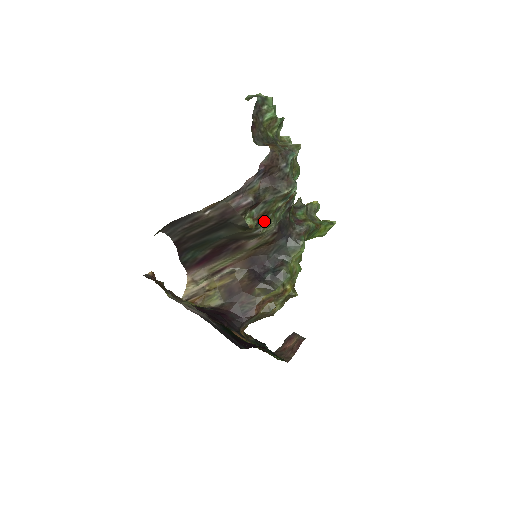
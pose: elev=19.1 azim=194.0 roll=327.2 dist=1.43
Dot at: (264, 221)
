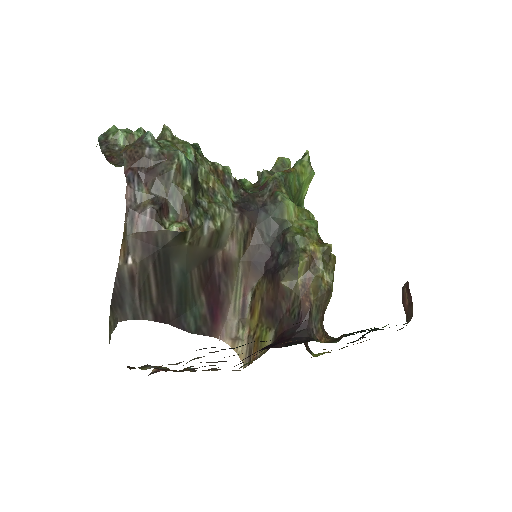
Dot at: (201, 215)
